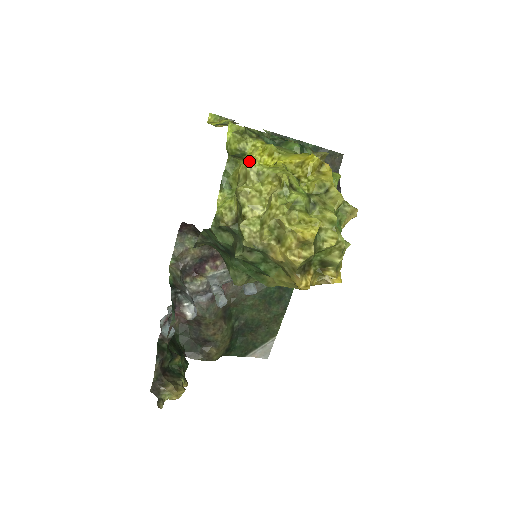
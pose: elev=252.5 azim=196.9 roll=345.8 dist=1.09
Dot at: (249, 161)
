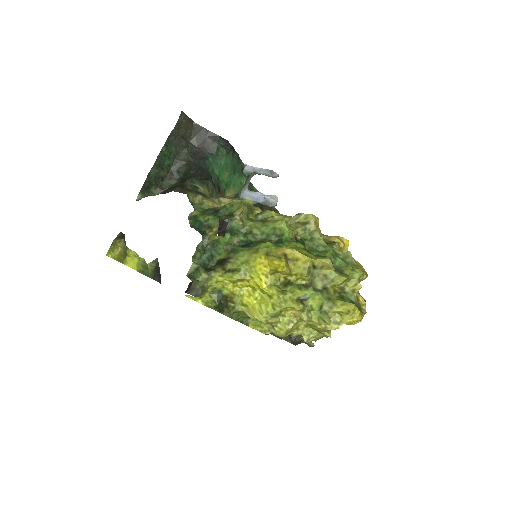
Dot at: (257, 318)
